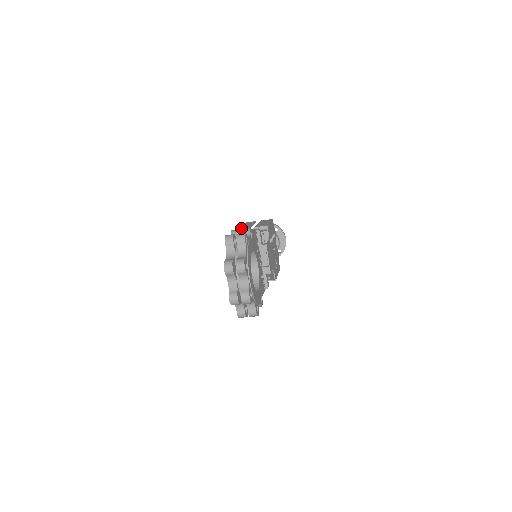
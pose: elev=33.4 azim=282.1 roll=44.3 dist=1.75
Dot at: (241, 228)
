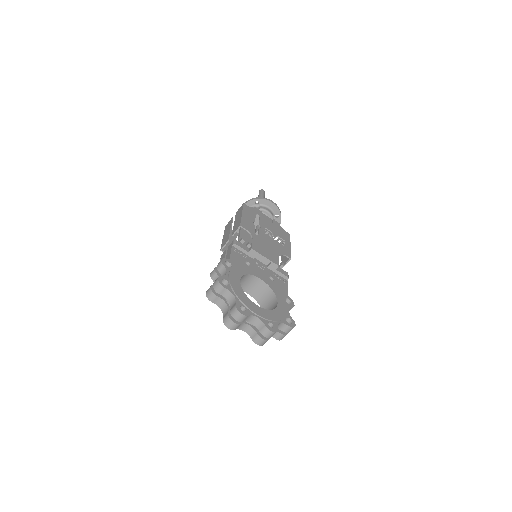
Dot at: (223, 245)
